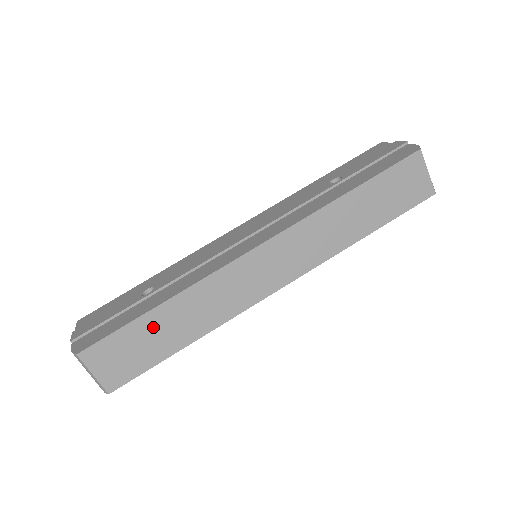
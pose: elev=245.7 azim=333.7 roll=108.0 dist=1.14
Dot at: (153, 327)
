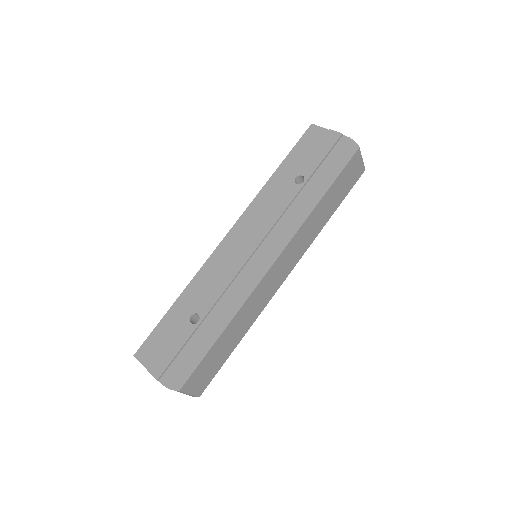
Dot at: (220, 346)
